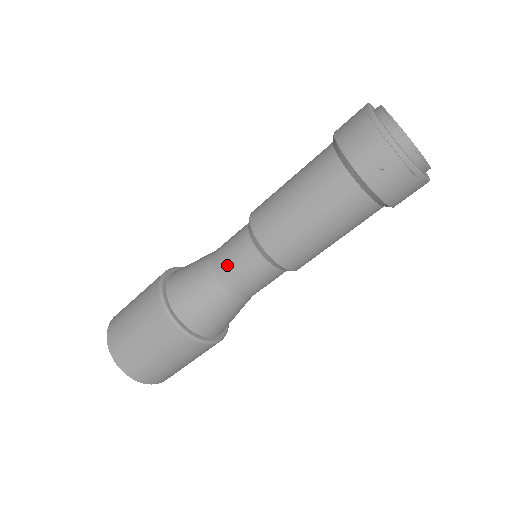
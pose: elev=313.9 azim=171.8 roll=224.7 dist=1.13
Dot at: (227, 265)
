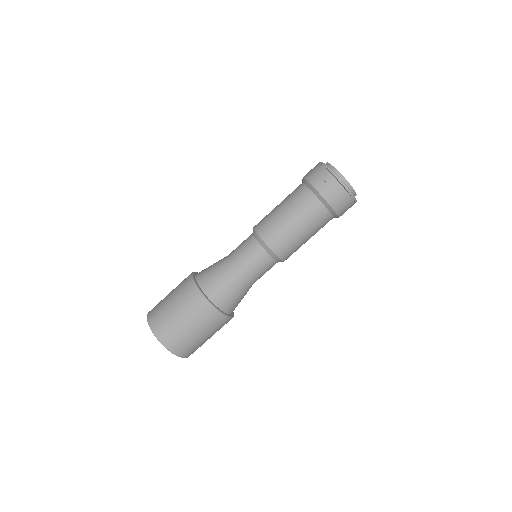
Dot at: (237, 253)
